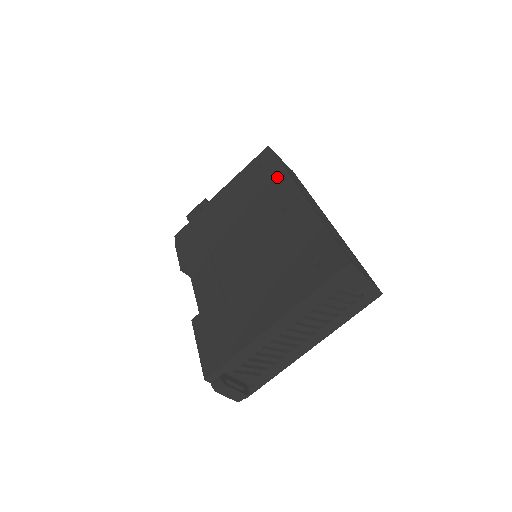
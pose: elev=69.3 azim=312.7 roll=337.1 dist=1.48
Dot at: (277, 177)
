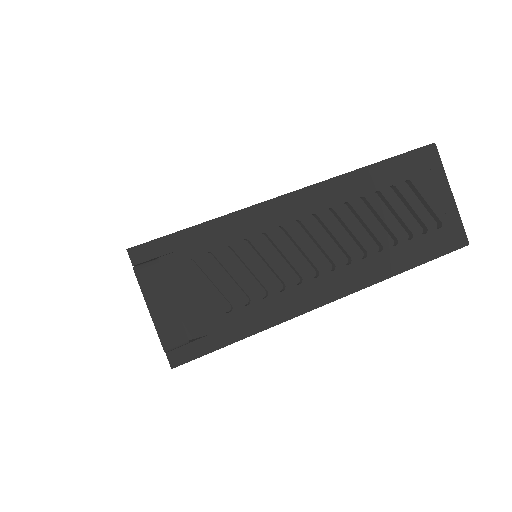
Dot at: occluded
